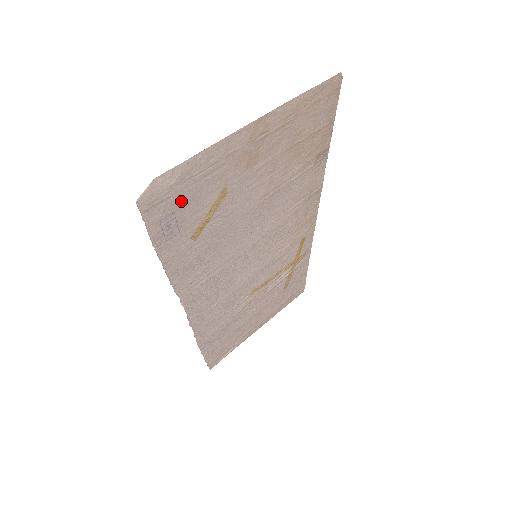
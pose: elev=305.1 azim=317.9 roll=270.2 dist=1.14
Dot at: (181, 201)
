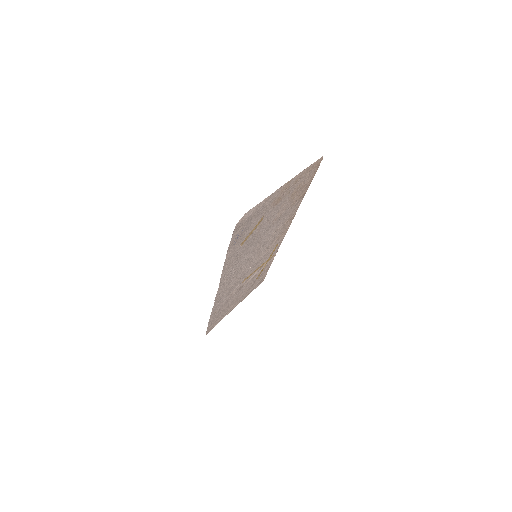
Dot at: (247, 224)
